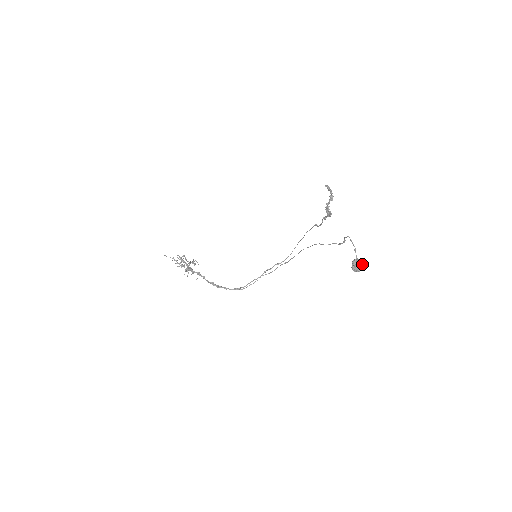
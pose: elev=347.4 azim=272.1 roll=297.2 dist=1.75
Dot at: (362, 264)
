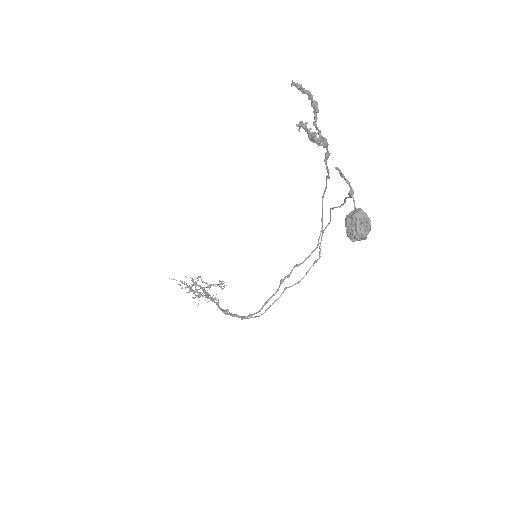
Dot at: (369, 220)
